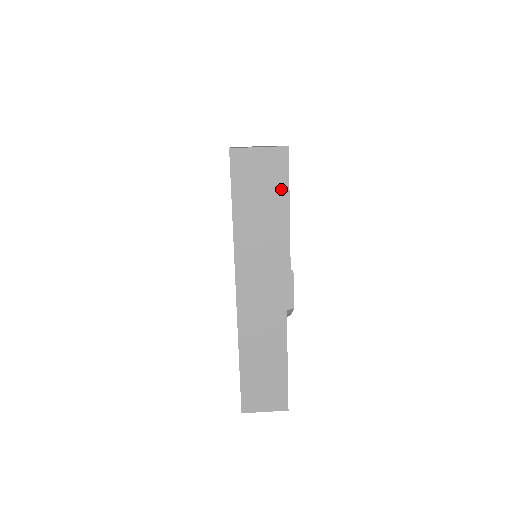
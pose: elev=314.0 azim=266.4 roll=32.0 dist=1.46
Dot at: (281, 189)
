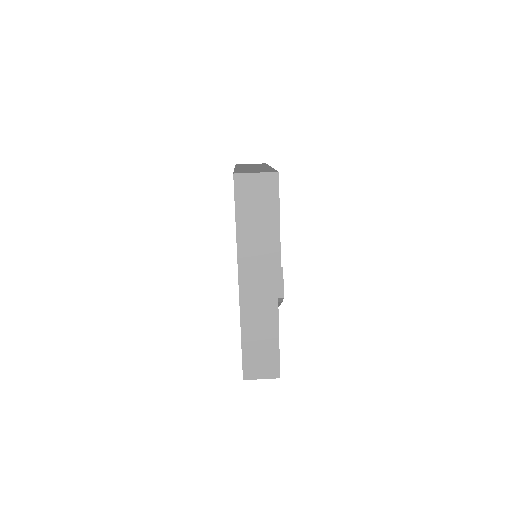
Dot at: (273, 204)
